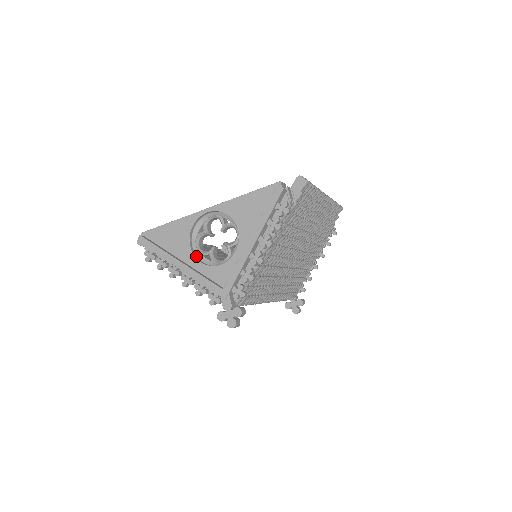
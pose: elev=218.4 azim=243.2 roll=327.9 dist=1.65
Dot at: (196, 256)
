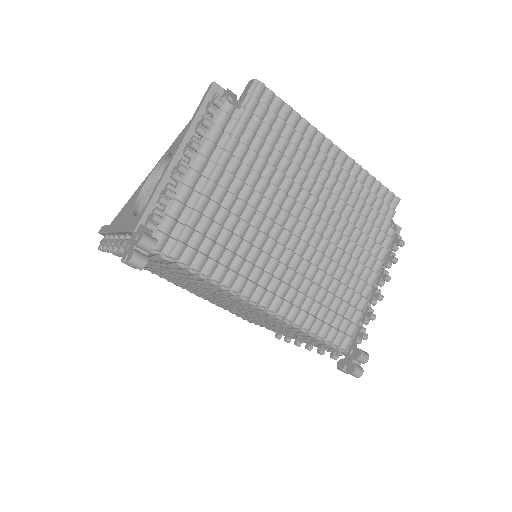
Dot at: occluded
